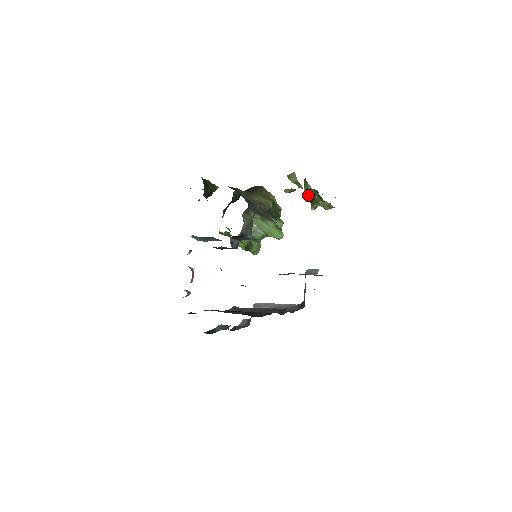
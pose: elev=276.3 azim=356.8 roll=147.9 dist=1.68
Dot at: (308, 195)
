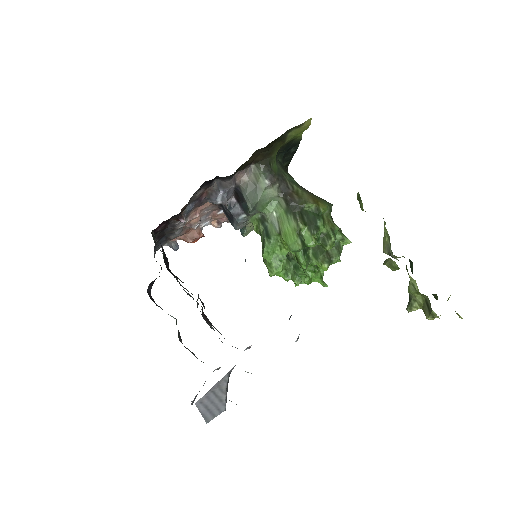
Dot at: (385, 247)
